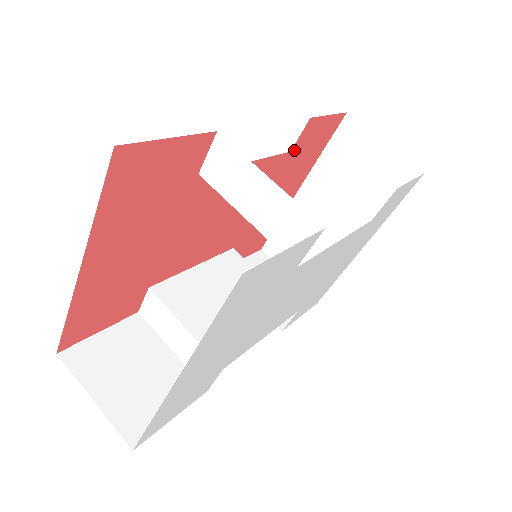
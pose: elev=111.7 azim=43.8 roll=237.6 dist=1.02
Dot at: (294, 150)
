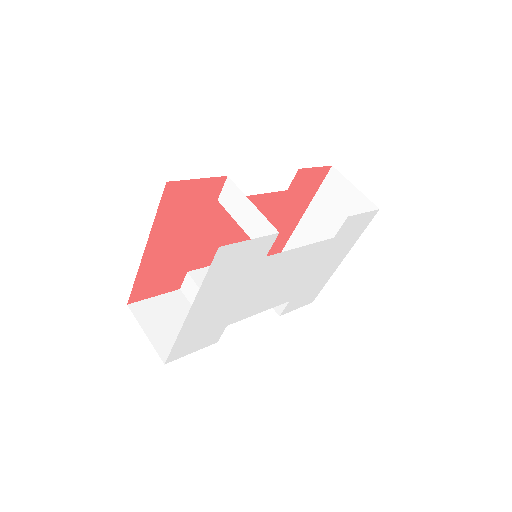
Dot at: (290, 189)
